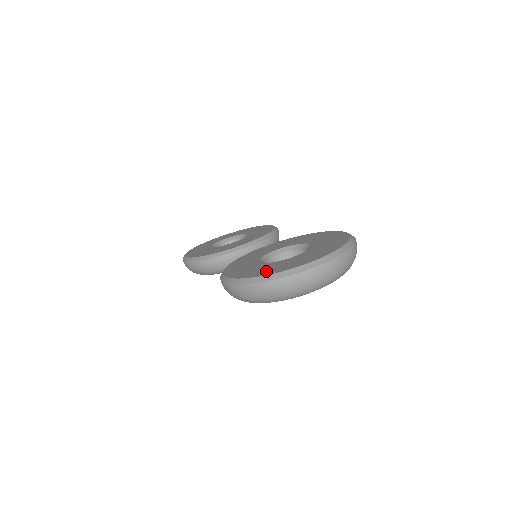
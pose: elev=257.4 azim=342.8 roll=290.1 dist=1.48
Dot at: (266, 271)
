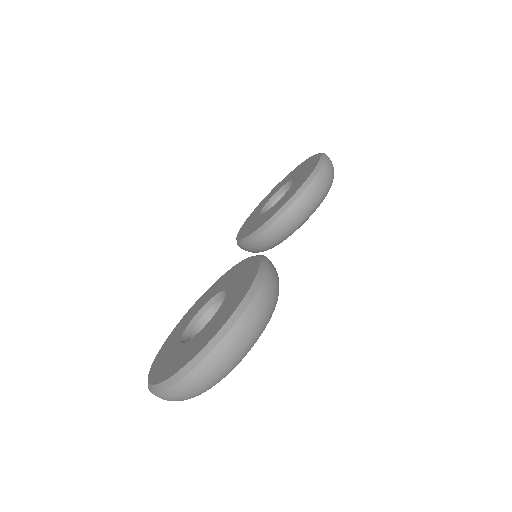
Dot at: (157, 366)
